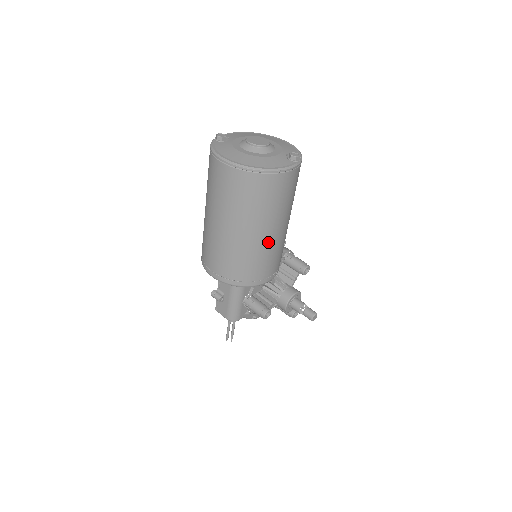
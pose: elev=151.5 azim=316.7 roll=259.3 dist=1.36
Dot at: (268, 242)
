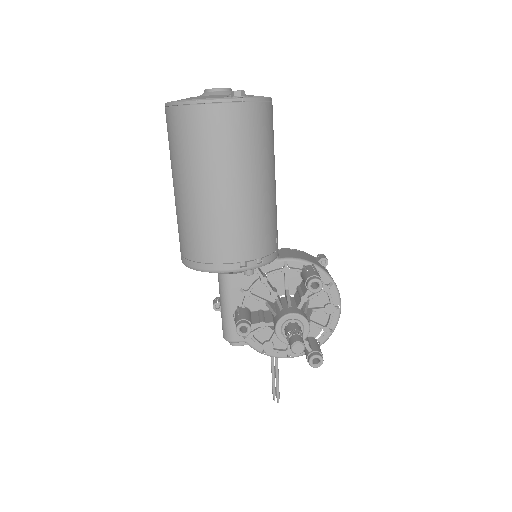
Dot at: (210, 205)
